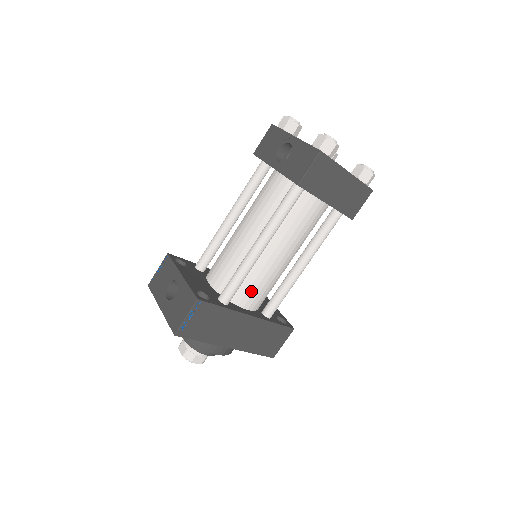
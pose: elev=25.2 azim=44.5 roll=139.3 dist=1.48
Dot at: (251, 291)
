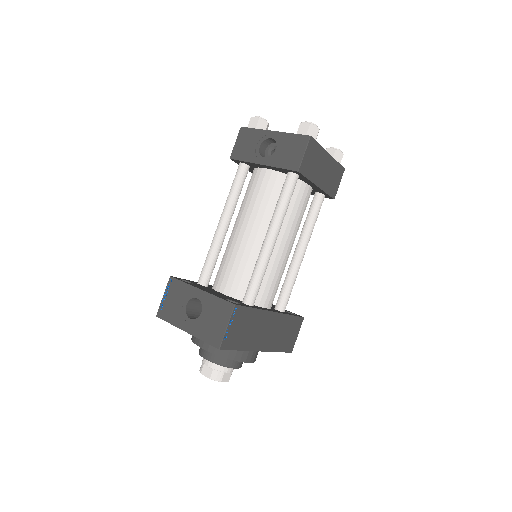
Dot at: (268, 288)
